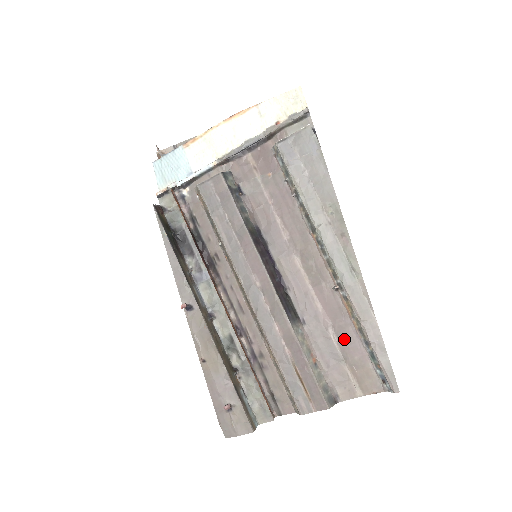
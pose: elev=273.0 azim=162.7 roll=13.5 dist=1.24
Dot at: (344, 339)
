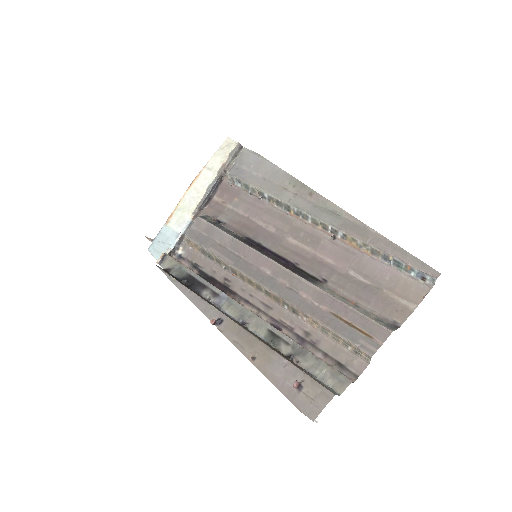
Dot at: (367, 271)
